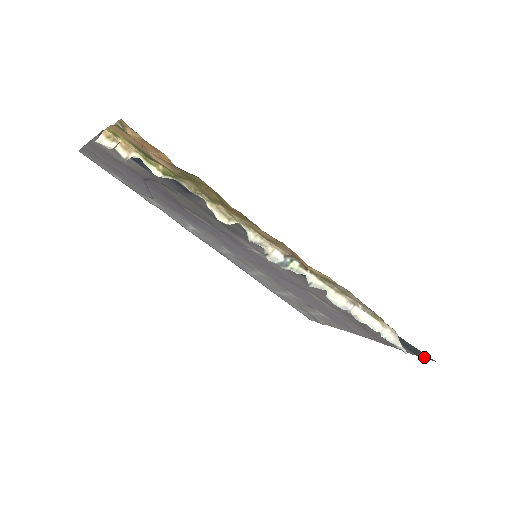
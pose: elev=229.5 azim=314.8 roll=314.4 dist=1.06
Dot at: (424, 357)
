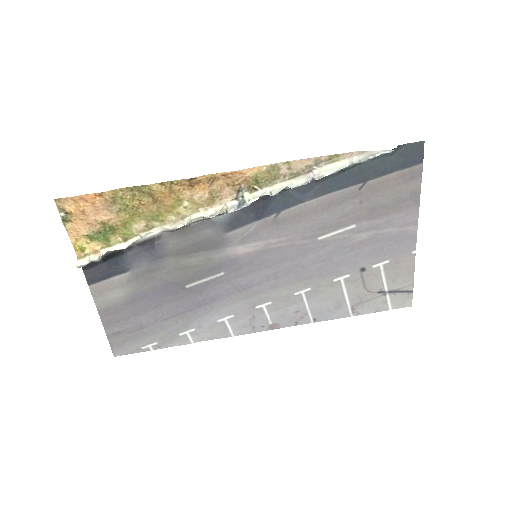
Dot at: (421, 153)
